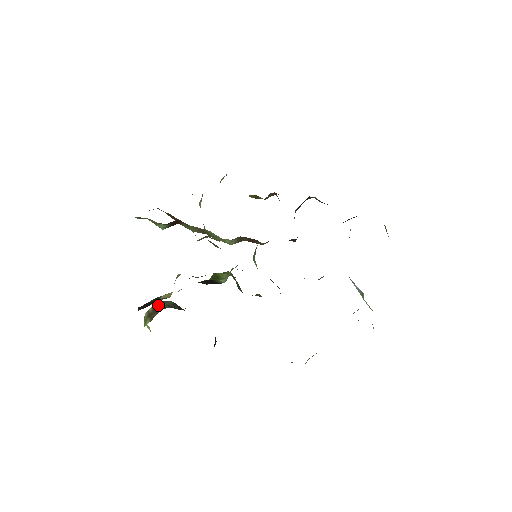
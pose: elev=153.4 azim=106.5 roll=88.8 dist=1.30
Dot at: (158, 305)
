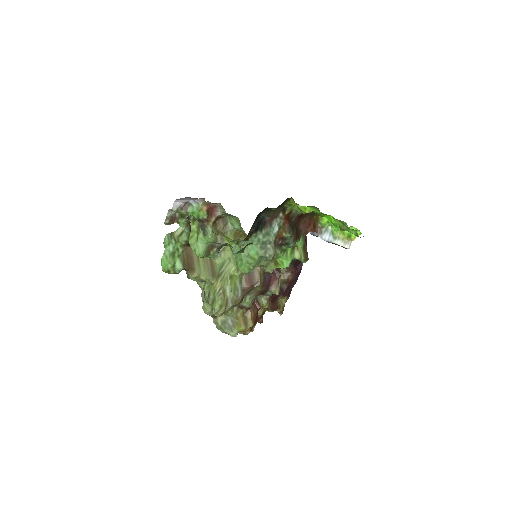
Dot at: occluded
